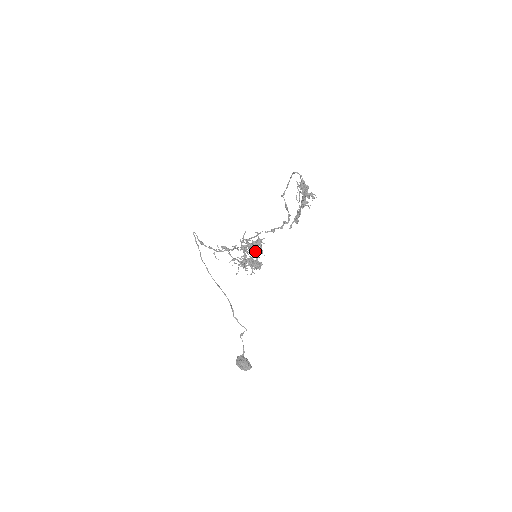
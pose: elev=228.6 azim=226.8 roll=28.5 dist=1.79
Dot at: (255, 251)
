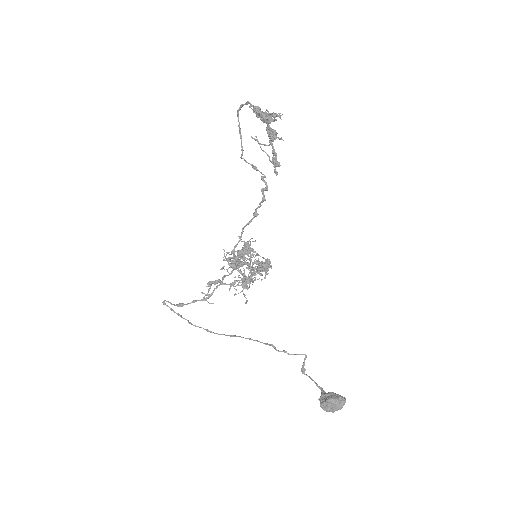
Dot at: (250, 260)
